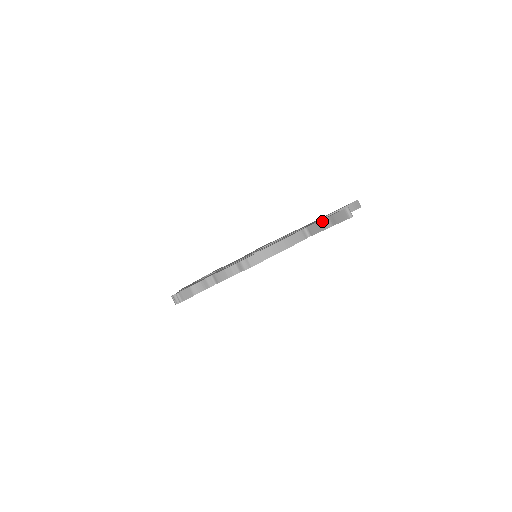
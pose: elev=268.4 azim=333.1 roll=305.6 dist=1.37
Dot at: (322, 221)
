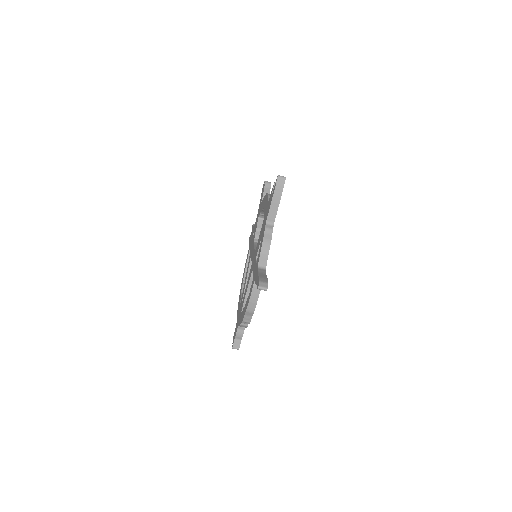
Dot at: occluded
